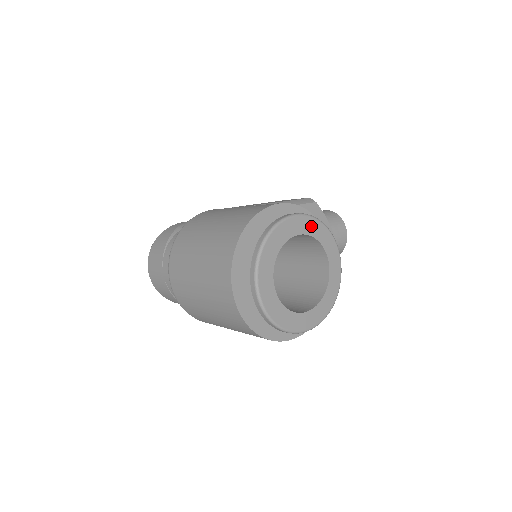
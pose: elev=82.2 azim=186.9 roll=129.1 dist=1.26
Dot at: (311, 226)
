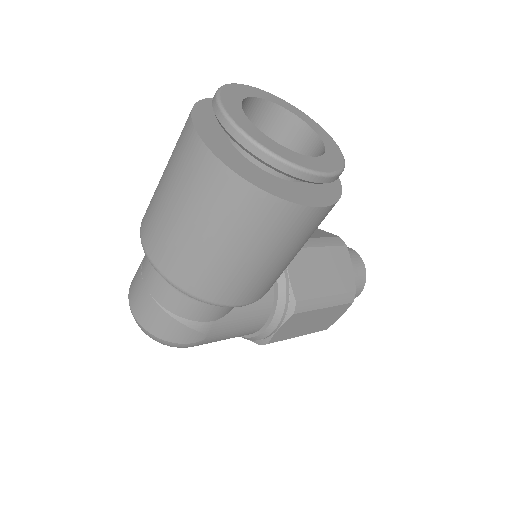
Dot at: (273, 99)
